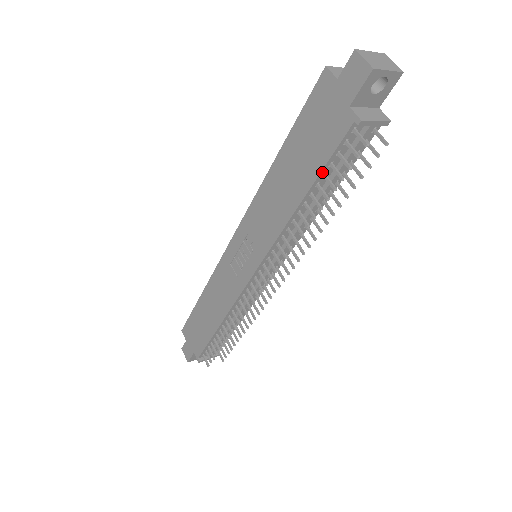
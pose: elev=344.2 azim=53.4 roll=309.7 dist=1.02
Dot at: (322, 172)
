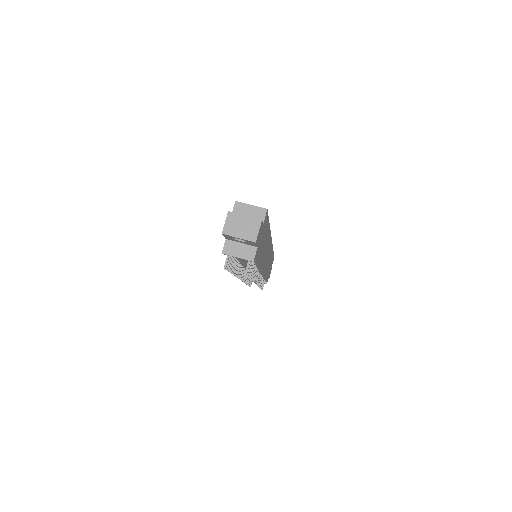
Dot at: occluded
